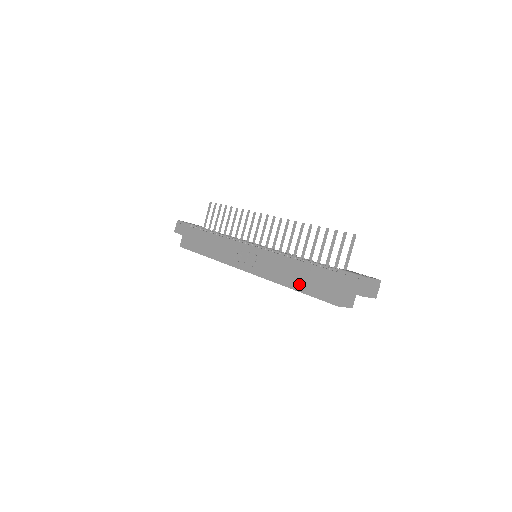
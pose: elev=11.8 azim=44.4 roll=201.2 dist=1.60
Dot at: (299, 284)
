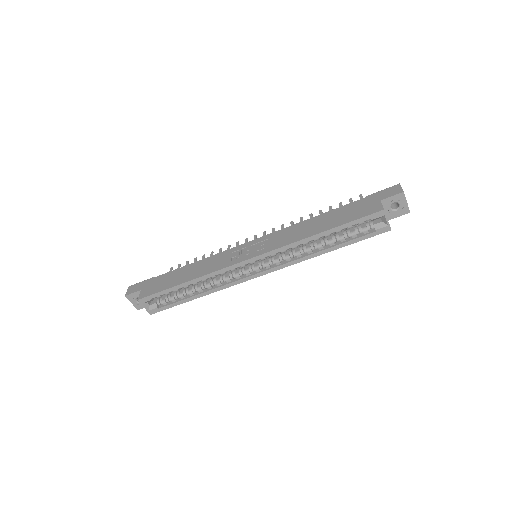
Dot at: (329, 225)
